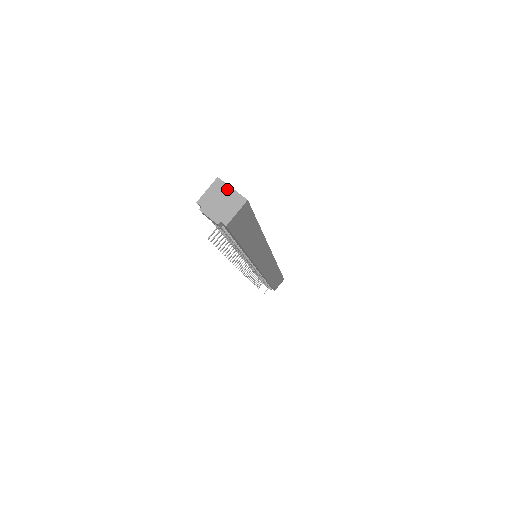
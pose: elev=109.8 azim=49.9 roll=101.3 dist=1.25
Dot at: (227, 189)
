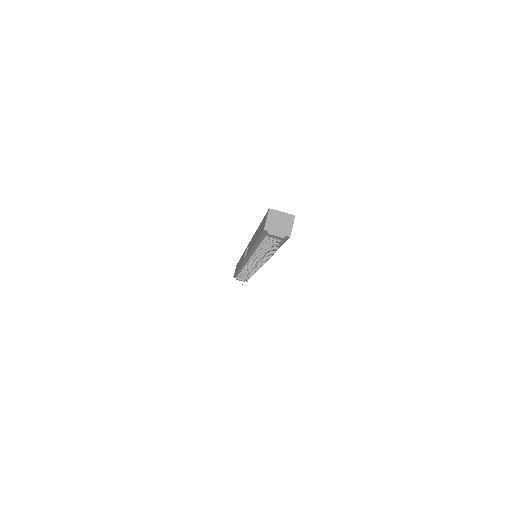
Dot at: (279, 214)
